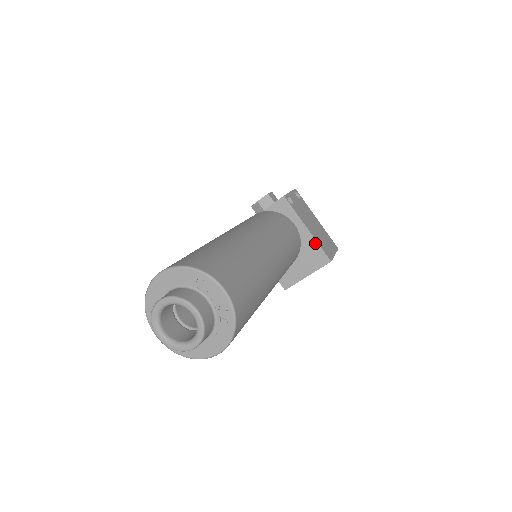
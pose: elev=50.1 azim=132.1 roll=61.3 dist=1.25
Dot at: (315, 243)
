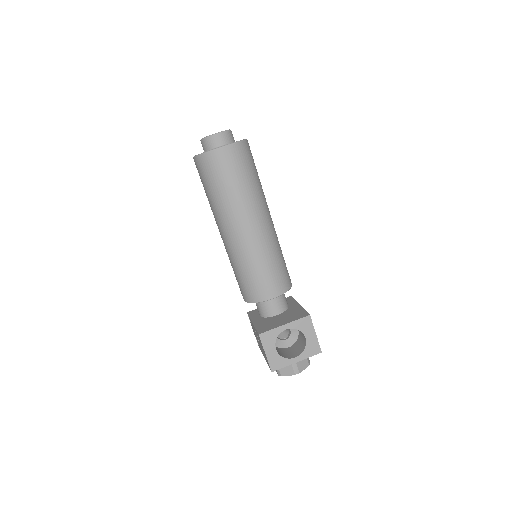
Dot at: (302, 309)
